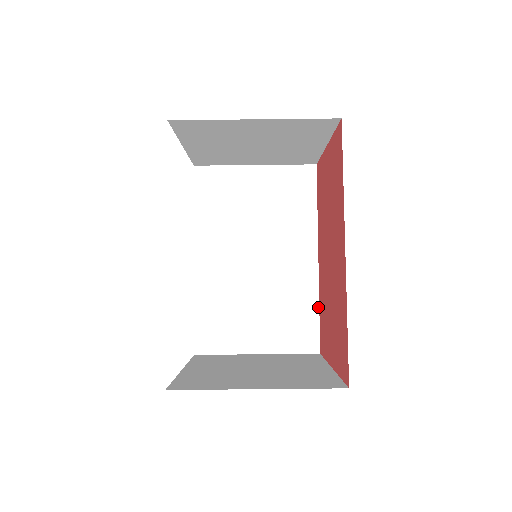
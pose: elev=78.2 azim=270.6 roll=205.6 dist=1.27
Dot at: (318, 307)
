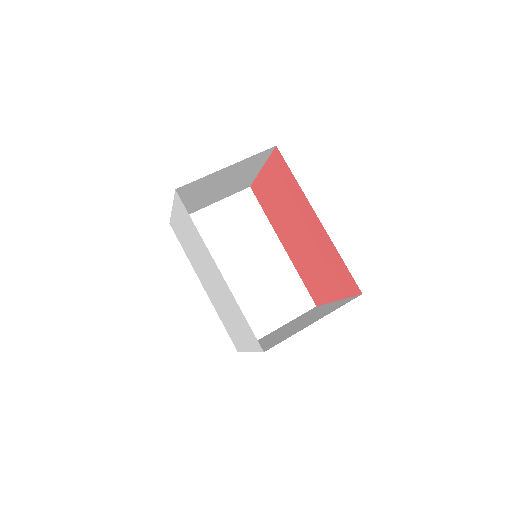
Dot at: (299, 277)
